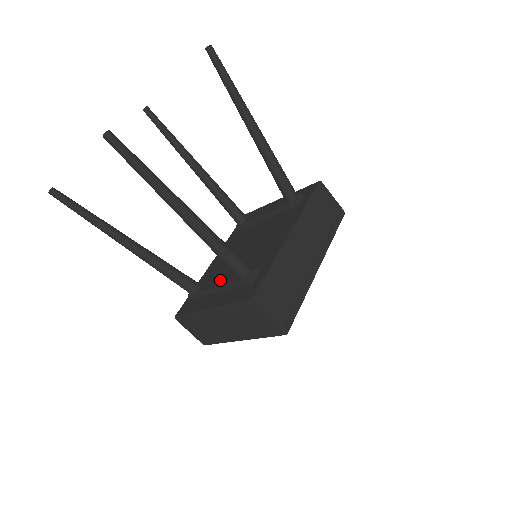
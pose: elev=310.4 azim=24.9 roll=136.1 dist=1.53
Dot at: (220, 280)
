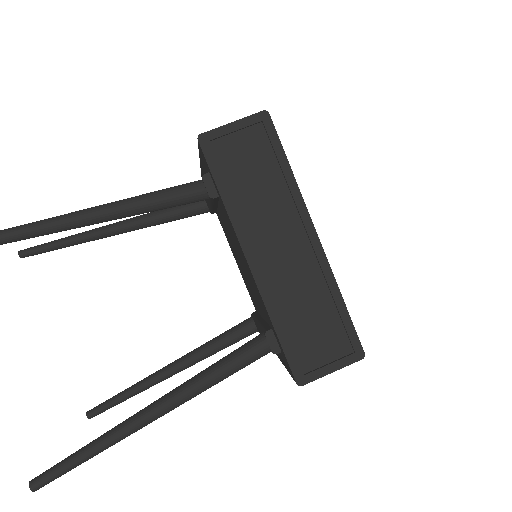
Dot at: occluded
